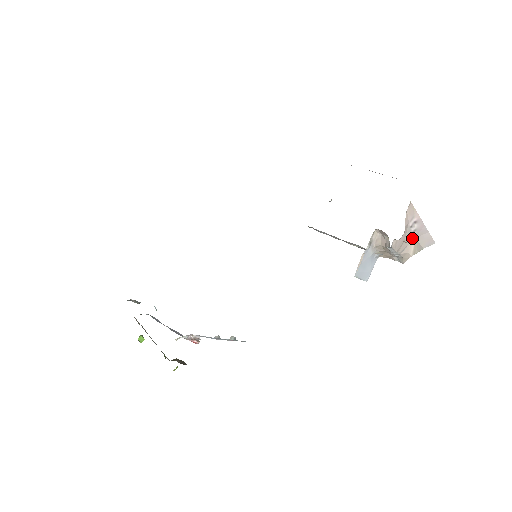
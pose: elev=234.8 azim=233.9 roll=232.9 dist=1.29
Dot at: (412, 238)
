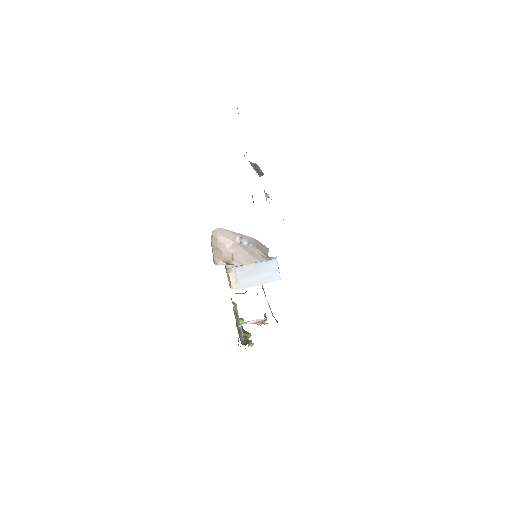
Dot at: (254, 249)
